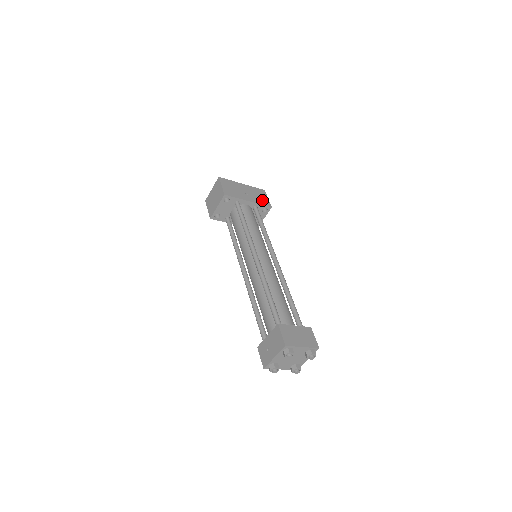
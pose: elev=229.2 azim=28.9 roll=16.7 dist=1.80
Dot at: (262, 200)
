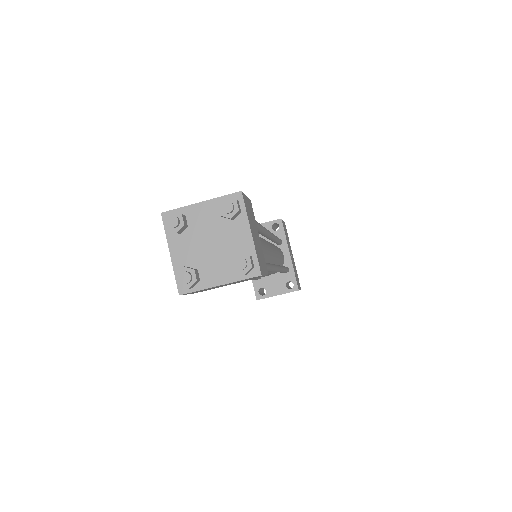
Dot at: occluded
